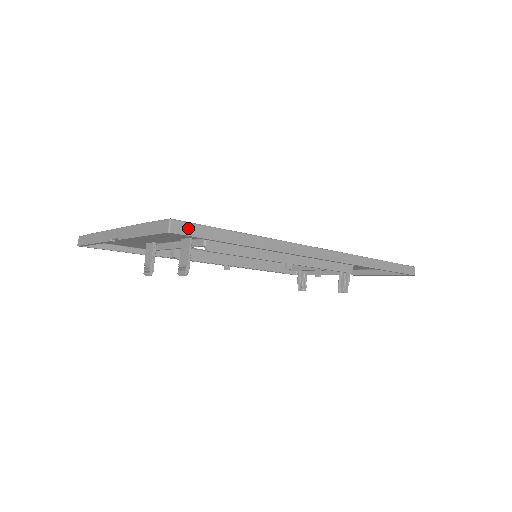
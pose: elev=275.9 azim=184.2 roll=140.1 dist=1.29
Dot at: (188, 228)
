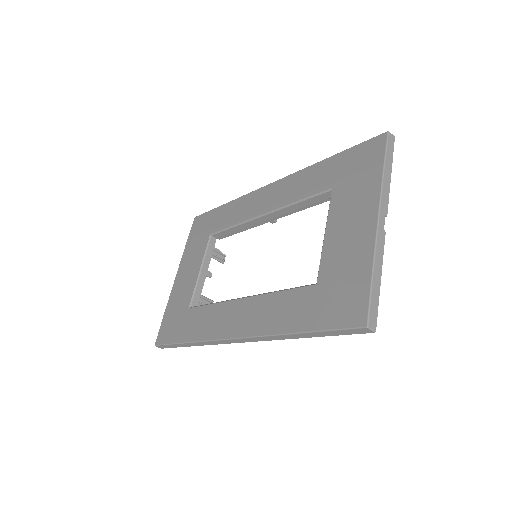
Dot at: (163, 346)
